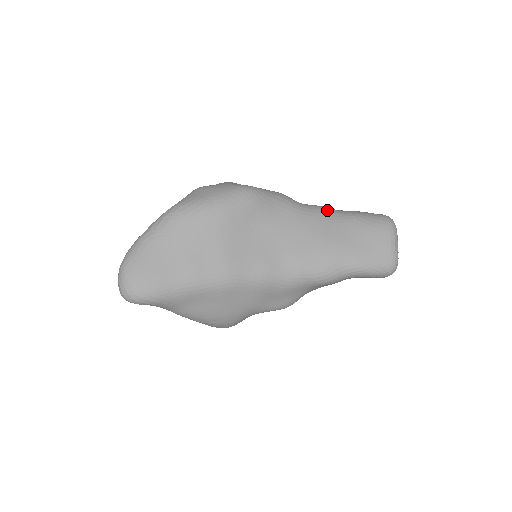
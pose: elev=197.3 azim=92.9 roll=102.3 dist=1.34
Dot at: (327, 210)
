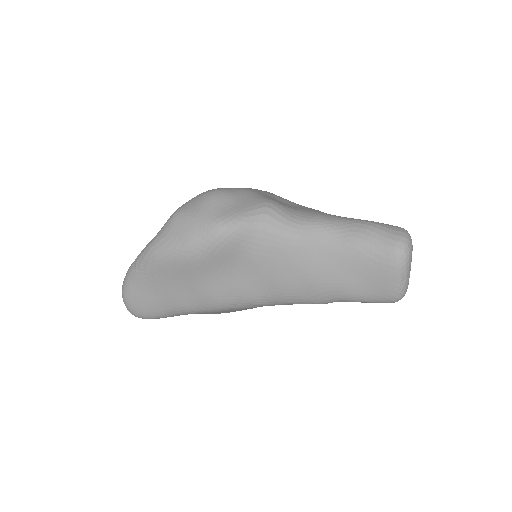
Dot at: (324, 233)
